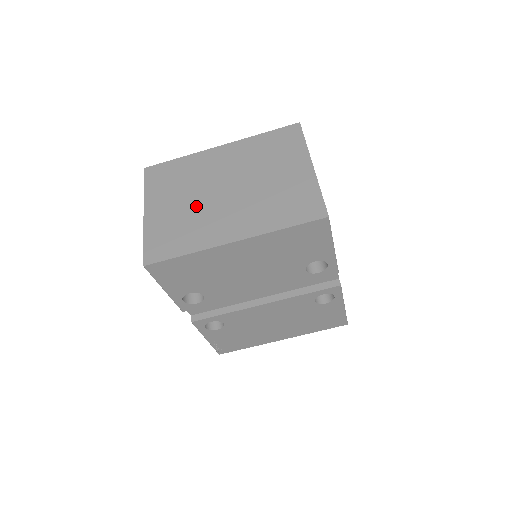
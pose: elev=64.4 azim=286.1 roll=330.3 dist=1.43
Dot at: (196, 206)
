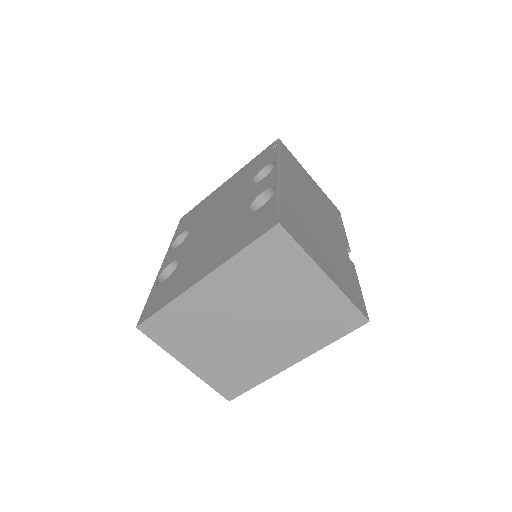
Dot at: (233, 347)
